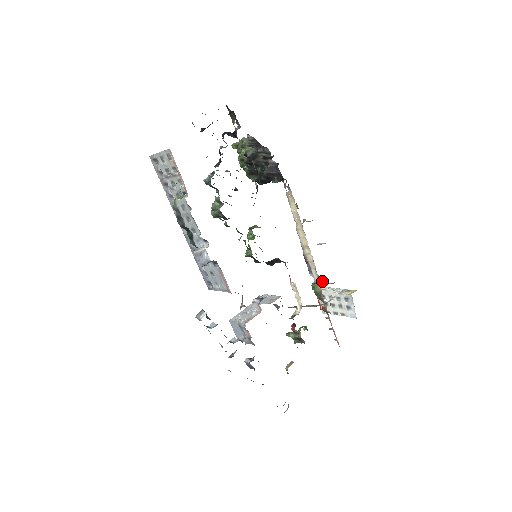
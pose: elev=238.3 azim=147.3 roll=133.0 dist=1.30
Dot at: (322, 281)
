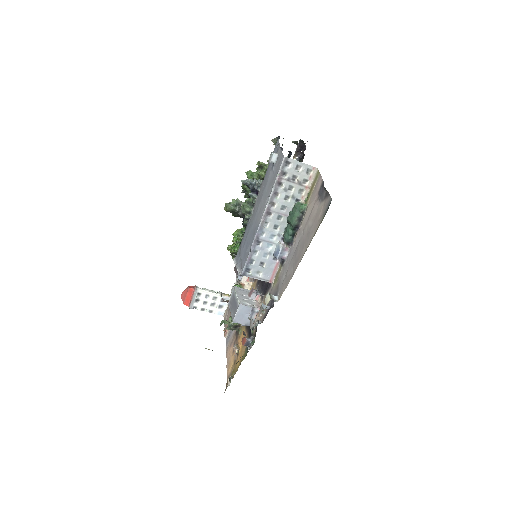
Dot at: occluded
